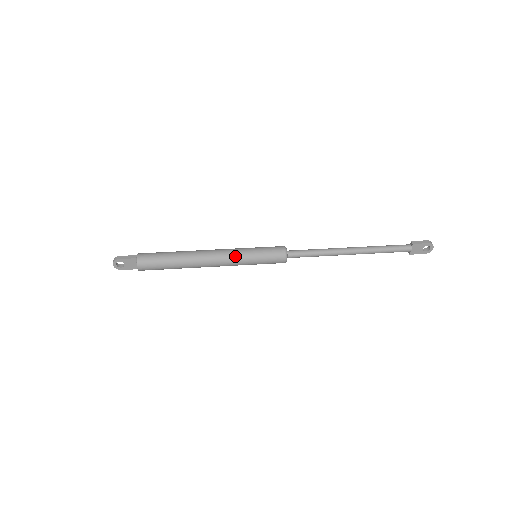
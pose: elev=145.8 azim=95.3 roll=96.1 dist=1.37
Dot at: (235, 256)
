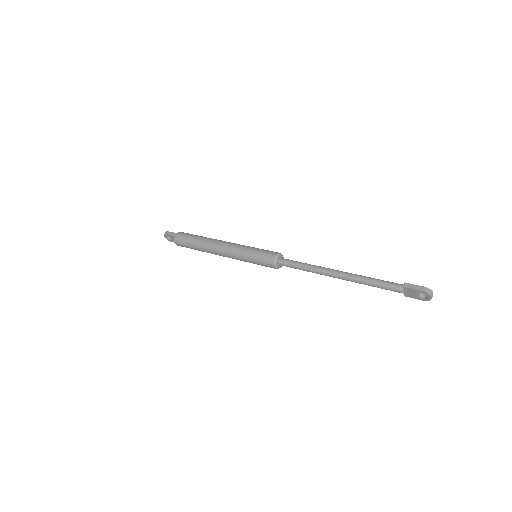
Dot at: (236, 253)
